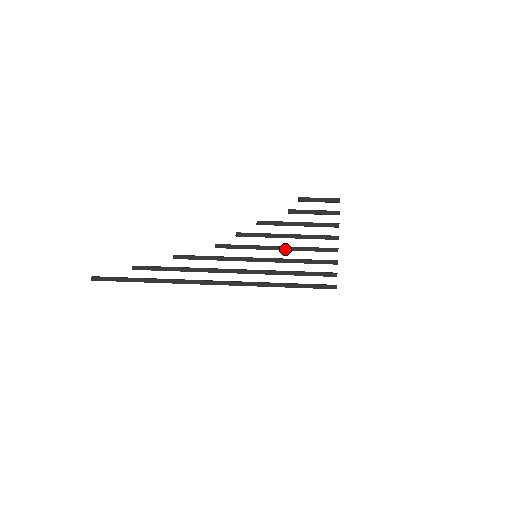
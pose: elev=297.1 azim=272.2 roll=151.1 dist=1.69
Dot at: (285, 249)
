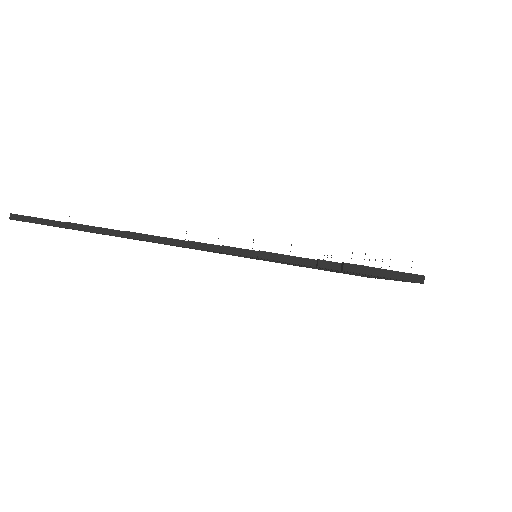
Dot at: occluded
